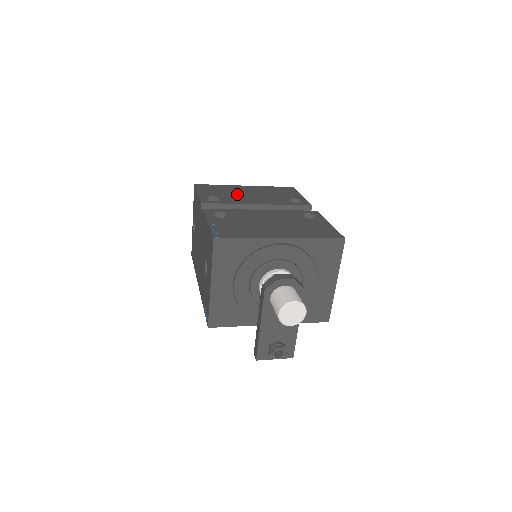
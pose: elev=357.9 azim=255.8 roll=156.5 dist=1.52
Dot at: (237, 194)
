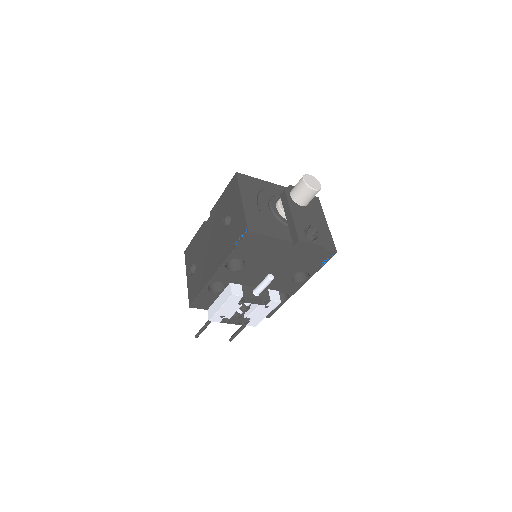
Dot at: occluded
